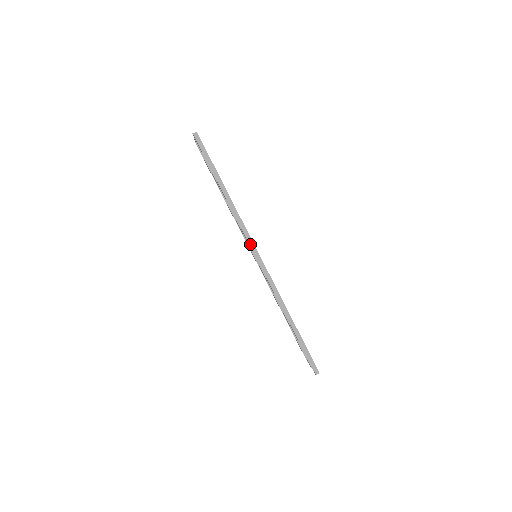
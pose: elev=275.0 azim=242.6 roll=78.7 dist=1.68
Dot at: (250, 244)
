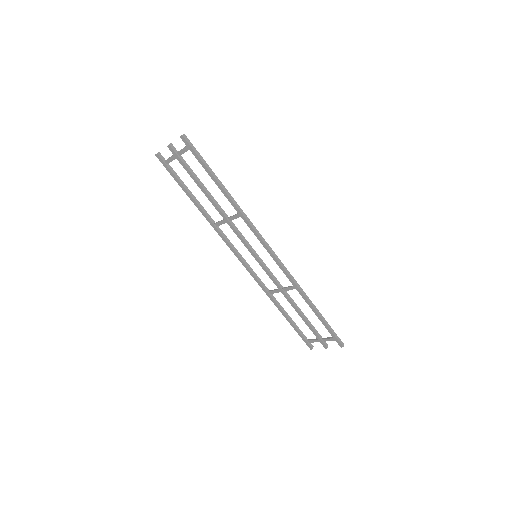
Dot at: (261, 239)
